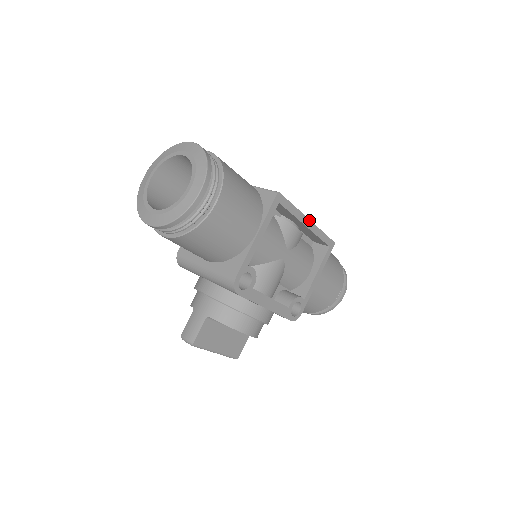
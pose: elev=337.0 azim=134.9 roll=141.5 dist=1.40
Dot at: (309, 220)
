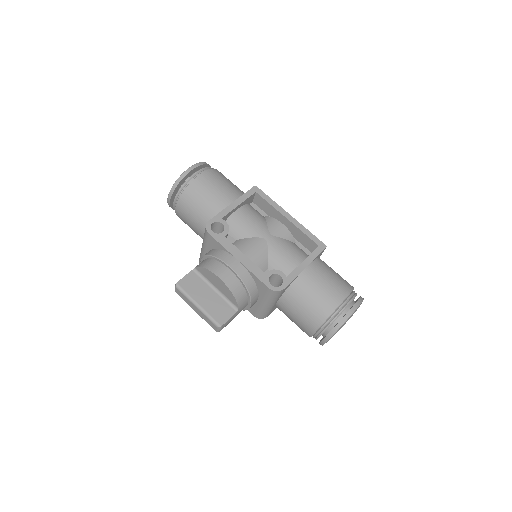
Dot at: (290, 215)
